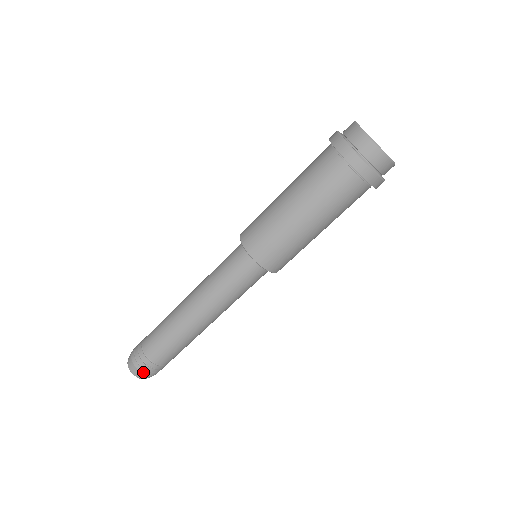
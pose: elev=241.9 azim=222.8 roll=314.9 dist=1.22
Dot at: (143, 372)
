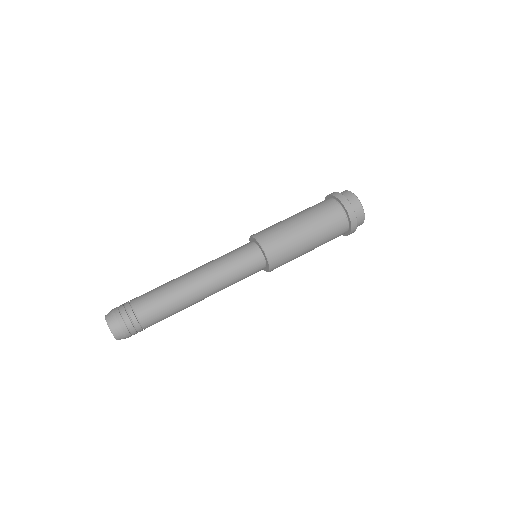
Dot at: (116, 314)
